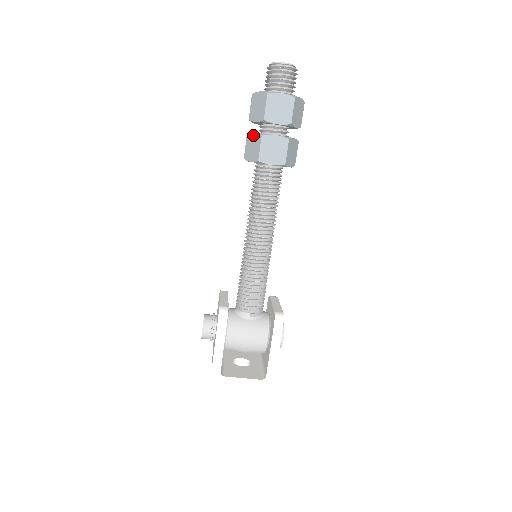
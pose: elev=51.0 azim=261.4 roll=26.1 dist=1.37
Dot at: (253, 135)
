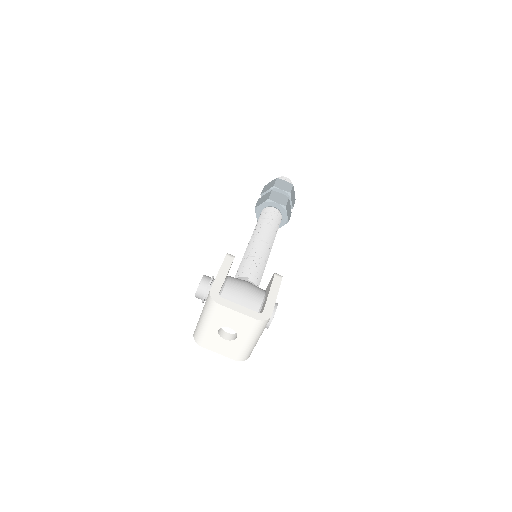
Dot at: (264, 195)
